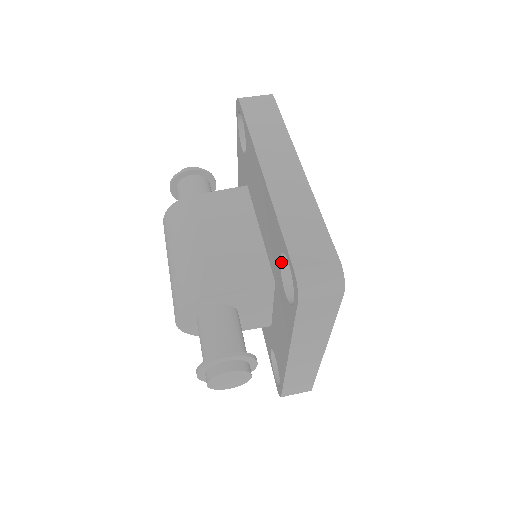
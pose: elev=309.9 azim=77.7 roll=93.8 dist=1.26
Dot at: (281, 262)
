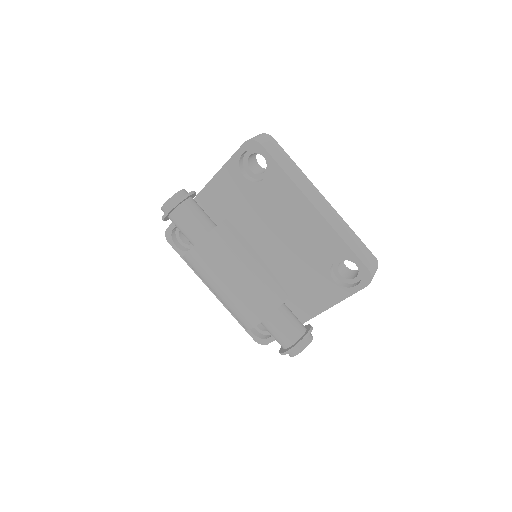
Dot at: occluded
